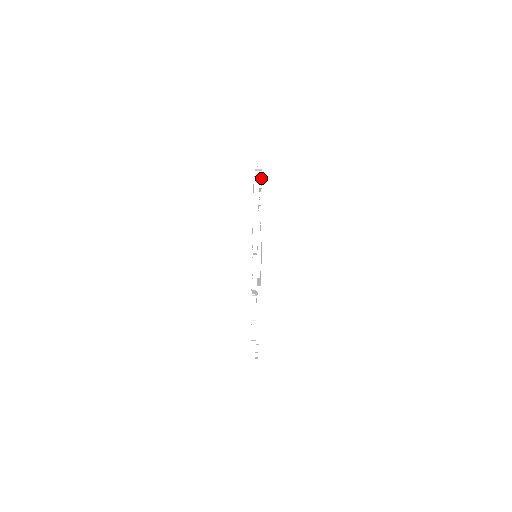
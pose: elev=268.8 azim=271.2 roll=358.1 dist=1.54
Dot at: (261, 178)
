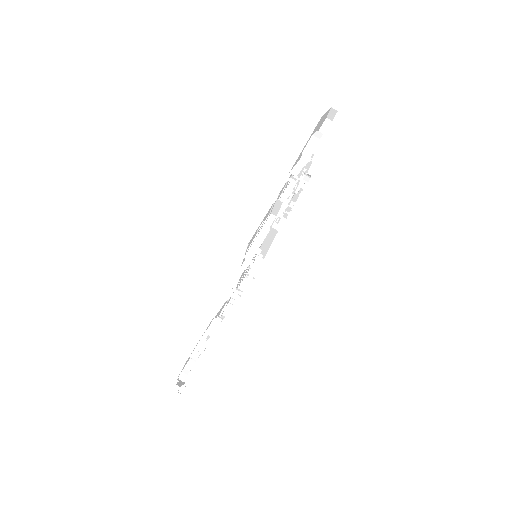
Dot at: occluded
